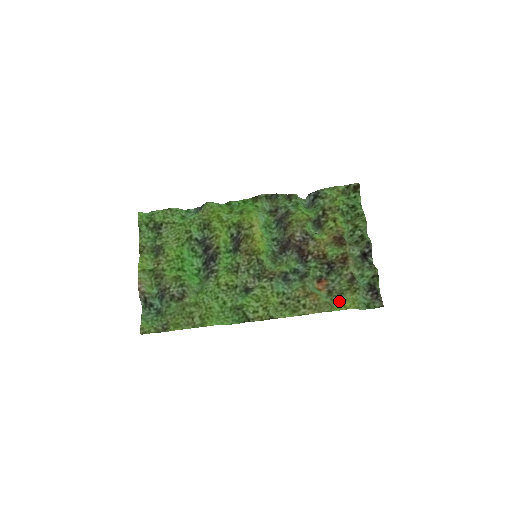
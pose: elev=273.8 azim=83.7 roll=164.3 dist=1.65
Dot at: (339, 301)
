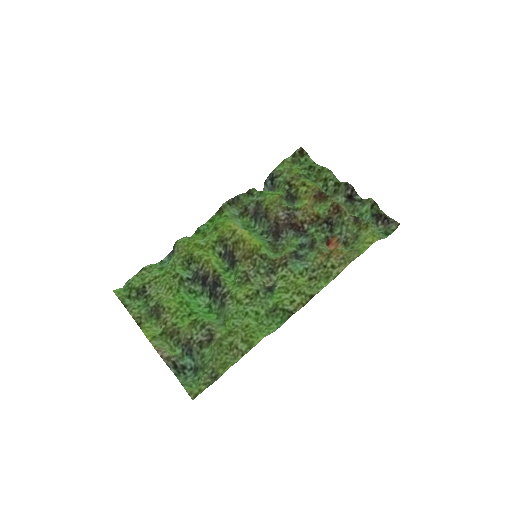
Dot at: (360, 243)
